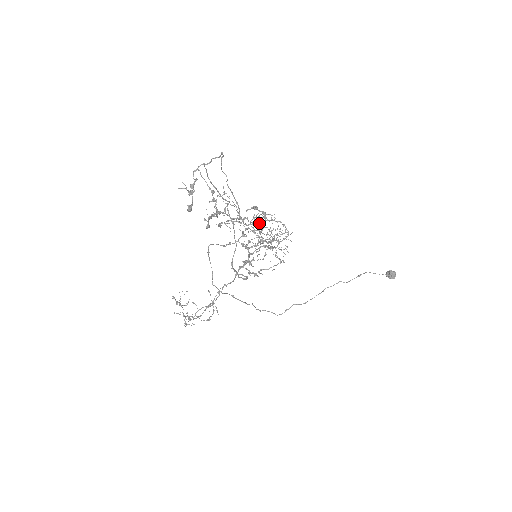
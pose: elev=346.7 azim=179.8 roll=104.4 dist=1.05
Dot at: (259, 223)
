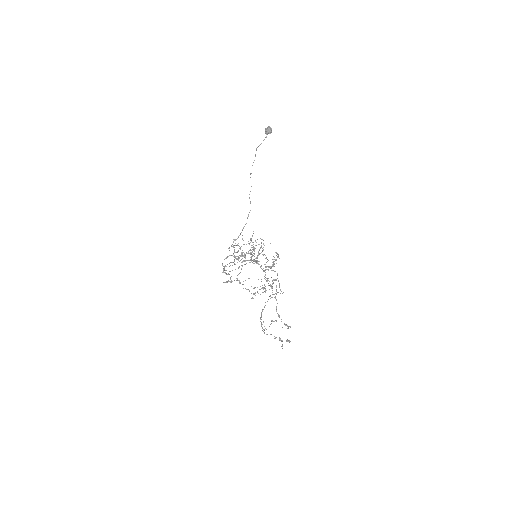
Dot at: occluded
